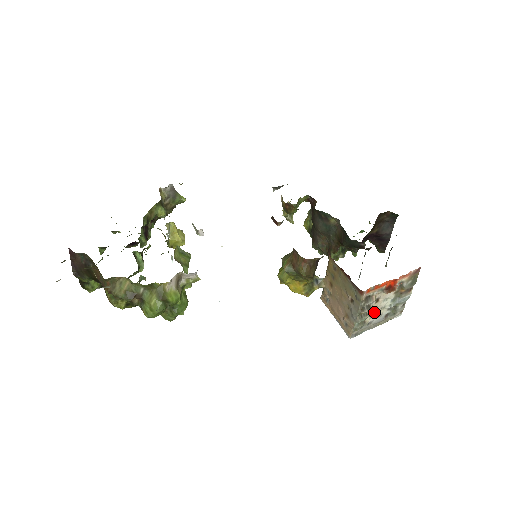
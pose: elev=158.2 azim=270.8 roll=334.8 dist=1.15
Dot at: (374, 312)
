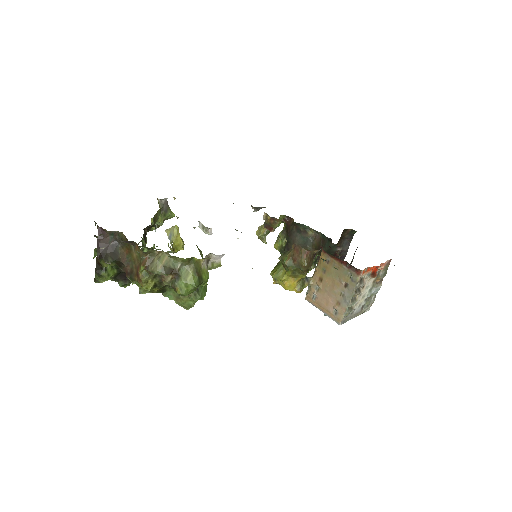
Dot at: (359, 299)
